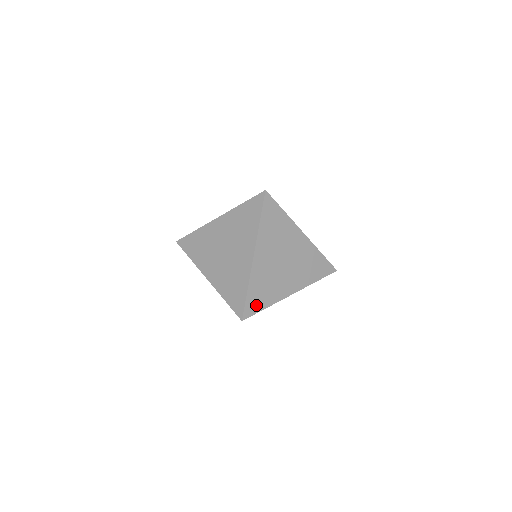
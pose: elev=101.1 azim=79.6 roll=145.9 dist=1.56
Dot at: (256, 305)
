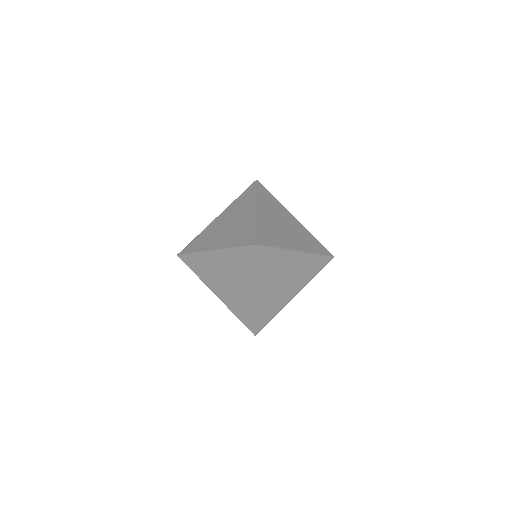
Dot at: (265, 321)
